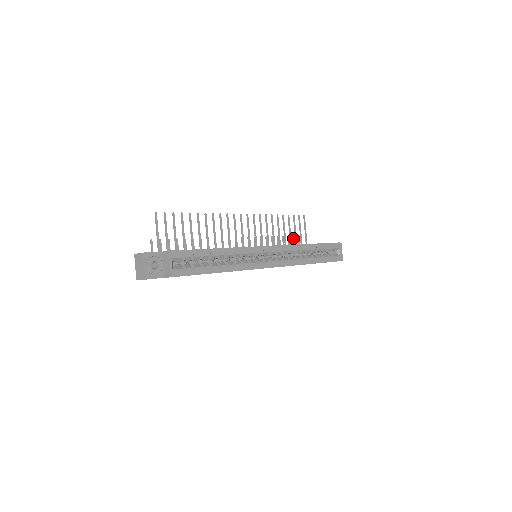
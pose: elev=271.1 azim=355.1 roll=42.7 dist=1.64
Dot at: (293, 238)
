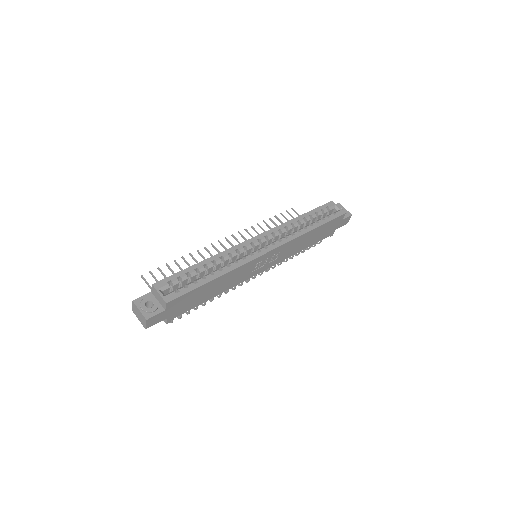
Dot at: occluded
